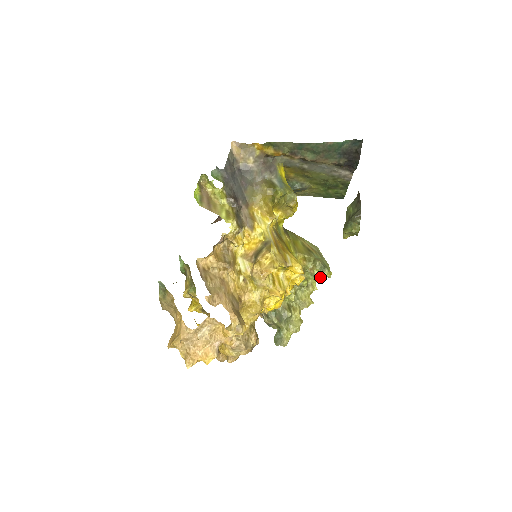
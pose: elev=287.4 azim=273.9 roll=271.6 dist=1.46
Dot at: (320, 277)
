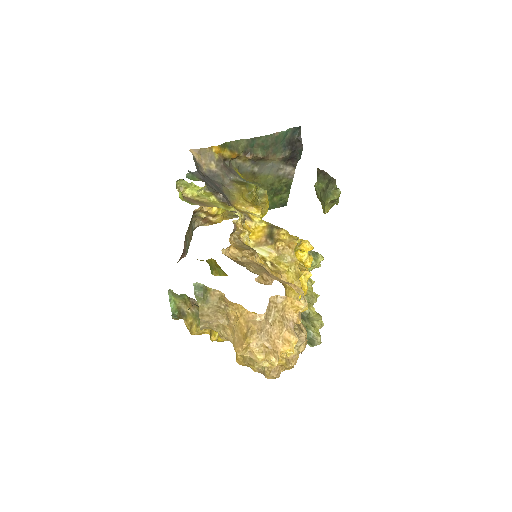
Dot at: (316, 263)
